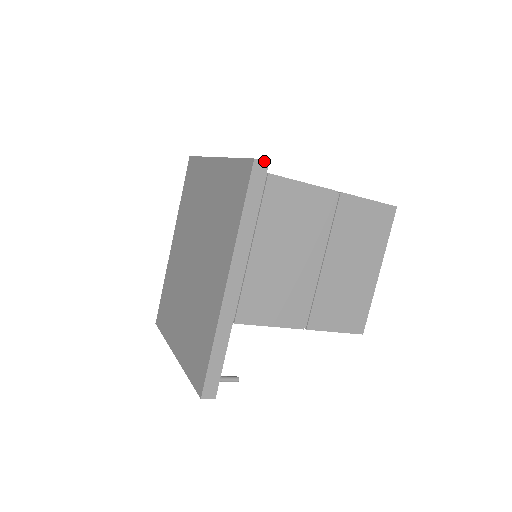
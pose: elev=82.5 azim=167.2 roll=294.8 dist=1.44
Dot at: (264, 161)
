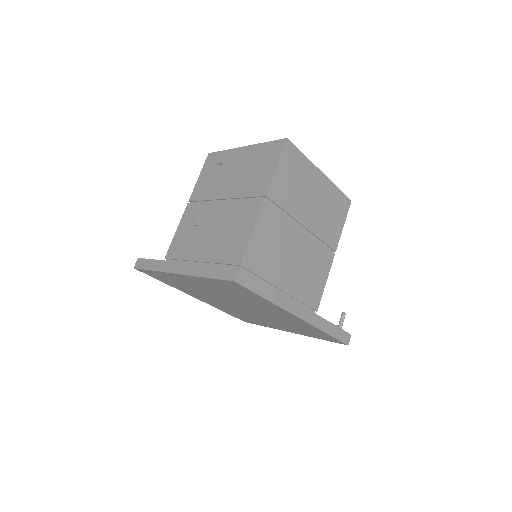
Dot at: (237, 272)
